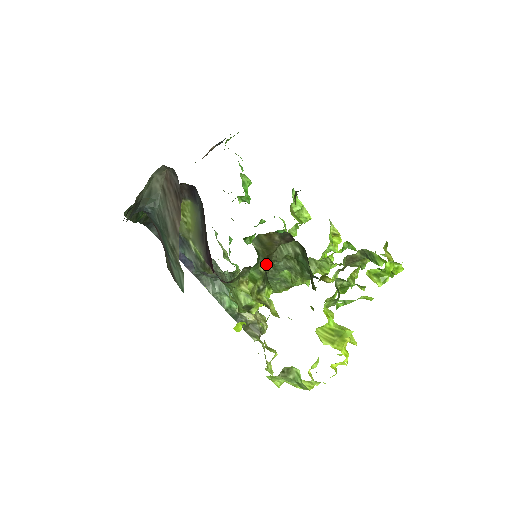
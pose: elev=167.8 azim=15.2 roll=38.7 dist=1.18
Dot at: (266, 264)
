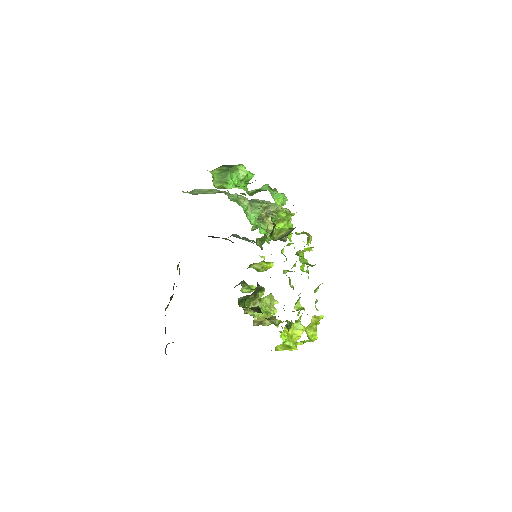
Dot at: (253, 294)
